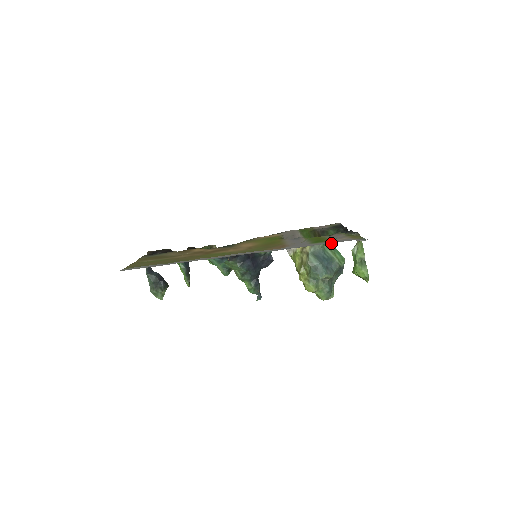
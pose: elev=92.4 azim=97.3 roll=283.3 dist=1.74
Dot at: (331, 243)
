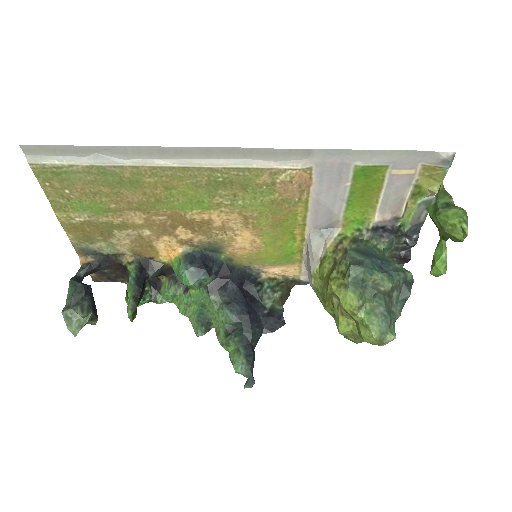
Dot at: occluded
